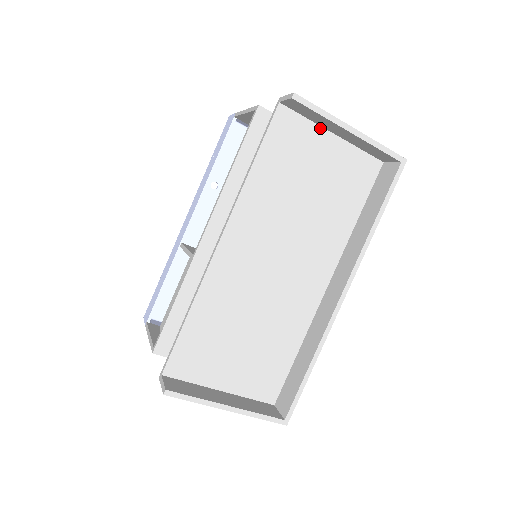
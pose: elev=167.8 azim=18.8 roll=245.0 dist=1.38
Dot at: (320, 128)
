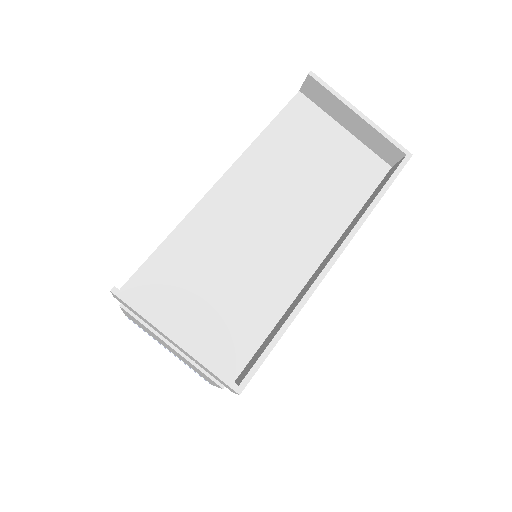
Dot at: (333, 121)
